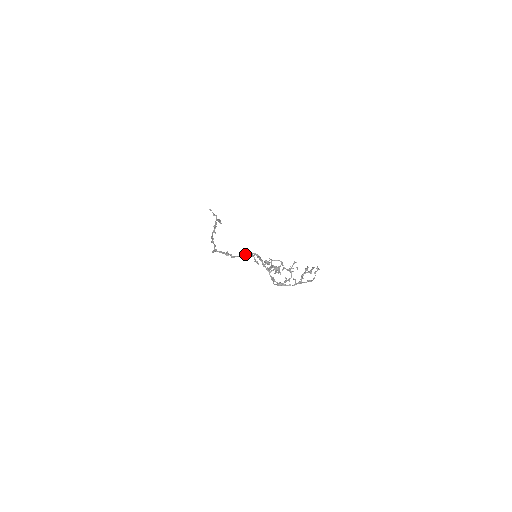
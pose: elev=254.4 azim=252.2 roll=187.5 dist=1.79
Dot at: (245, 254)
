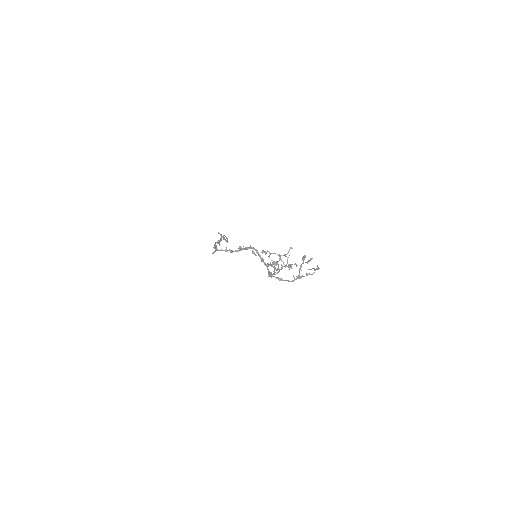
Dot at: occluded
